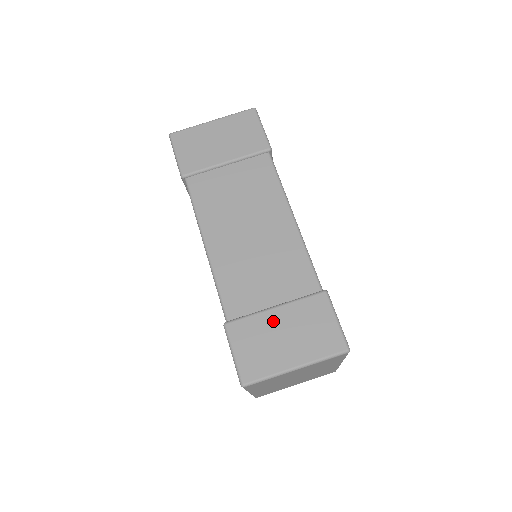
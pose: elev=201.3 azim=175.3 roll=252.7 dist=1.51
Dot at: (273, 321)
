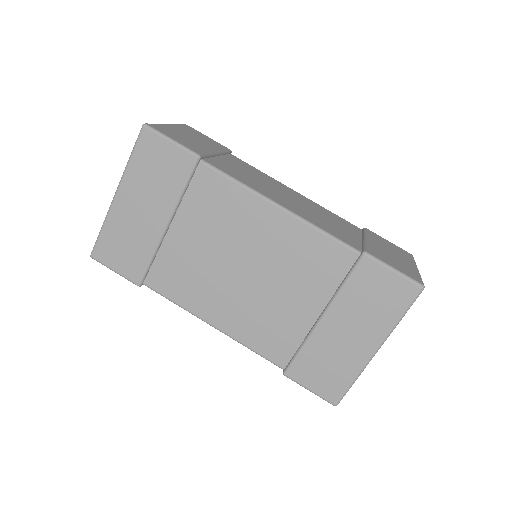
Dot at: (376, 246)
